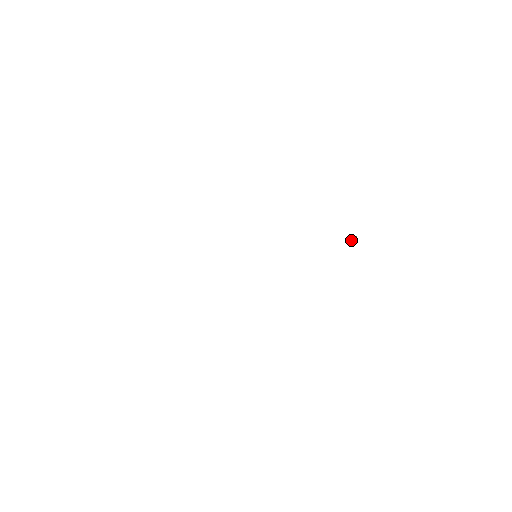
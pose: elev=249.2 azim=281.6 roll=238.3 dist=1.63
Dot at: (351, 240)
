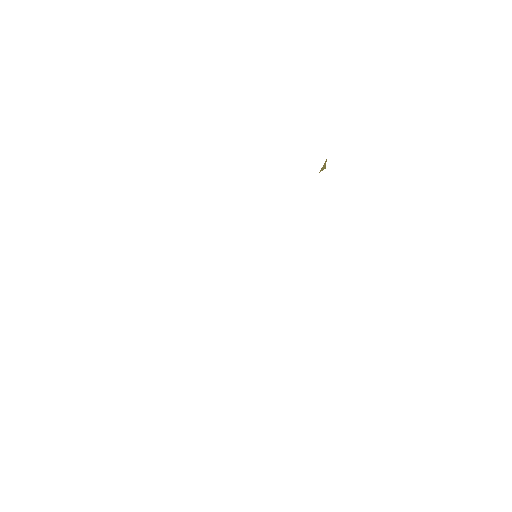
Dot at: occluded
